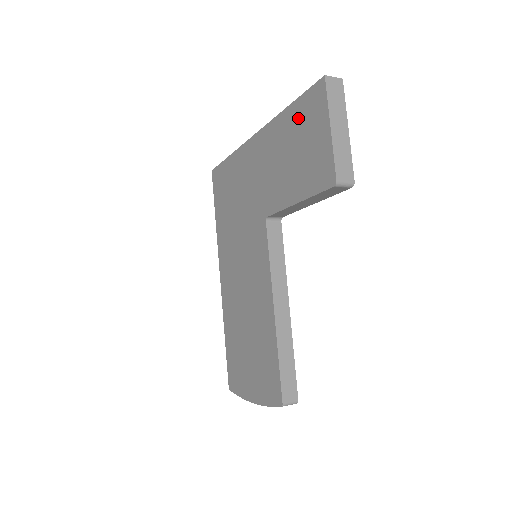
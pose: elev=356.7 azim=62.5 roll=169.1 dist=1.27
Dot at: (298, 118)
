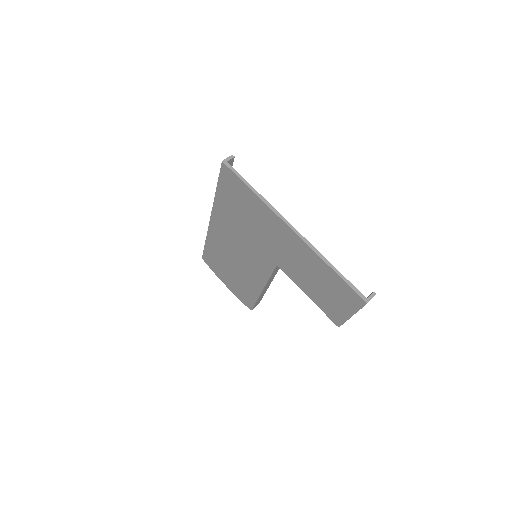
Dot at: (335, 283)
